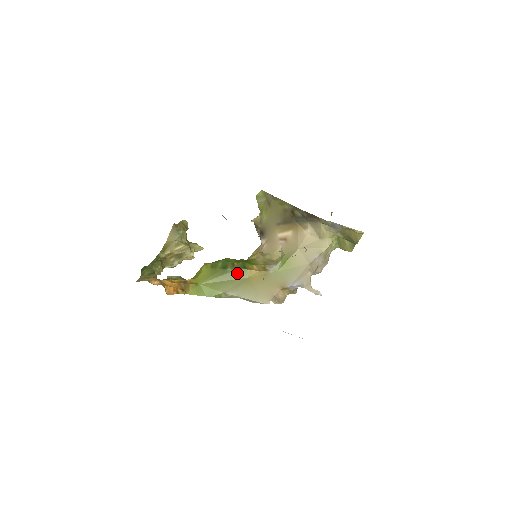
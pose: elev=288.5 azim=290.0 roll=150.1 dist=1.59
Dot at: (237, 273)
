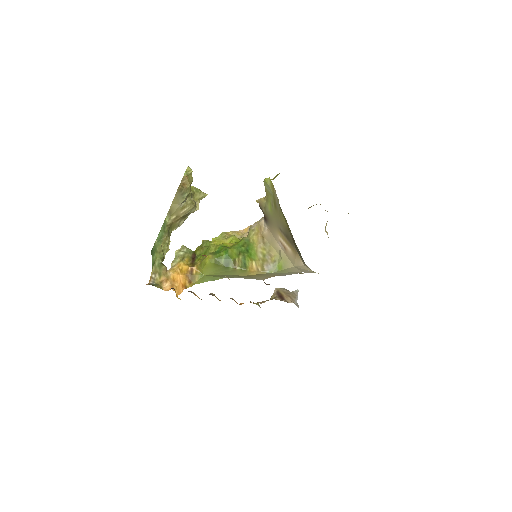
Dot at: (237, 272)
